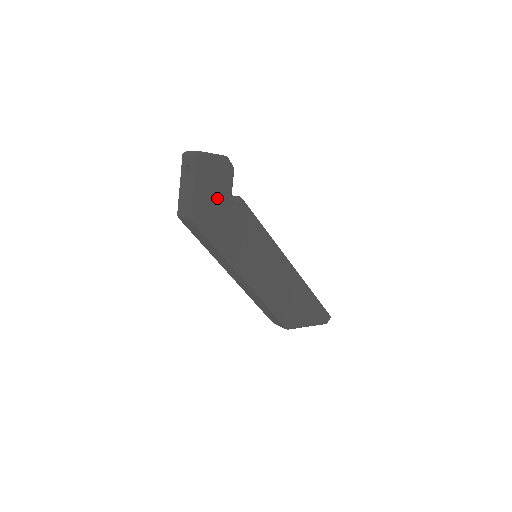
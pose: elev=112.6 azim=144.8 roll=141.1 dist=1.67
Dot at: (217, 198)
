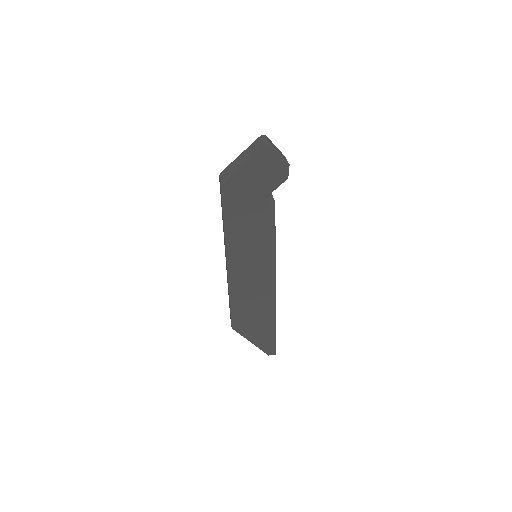
Dot at: (254, 187)
